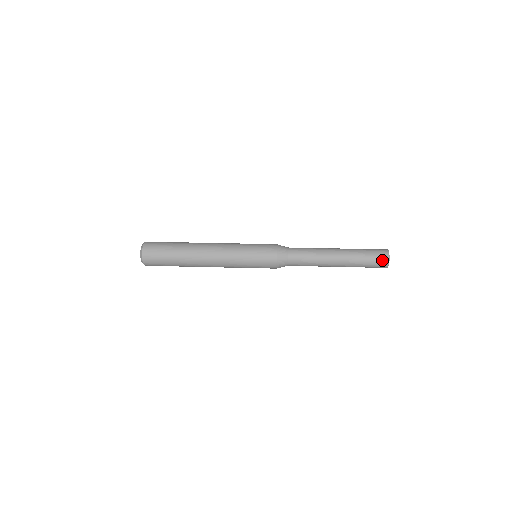
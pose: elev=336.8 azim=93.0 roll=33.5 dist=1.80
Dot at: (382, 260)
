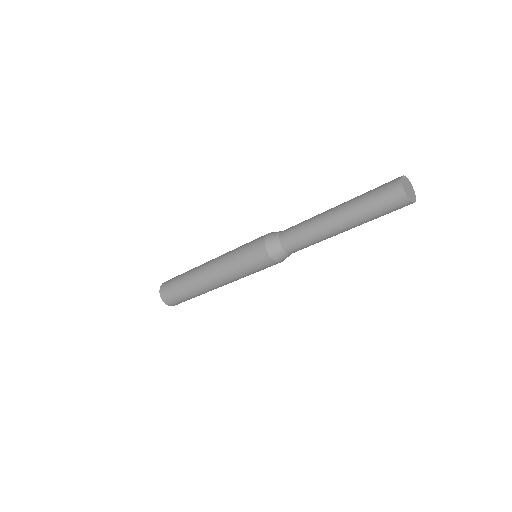
Dot at: (392, 190)
